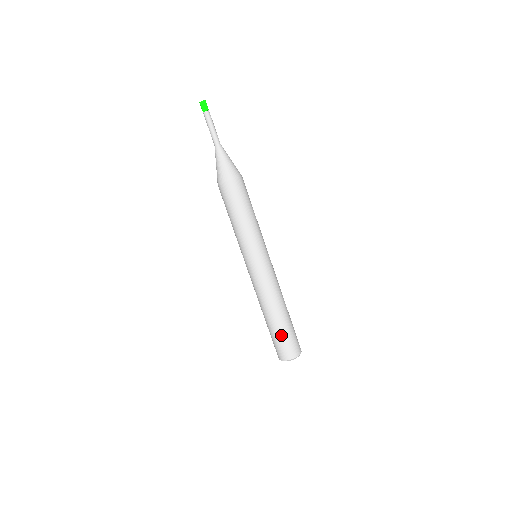
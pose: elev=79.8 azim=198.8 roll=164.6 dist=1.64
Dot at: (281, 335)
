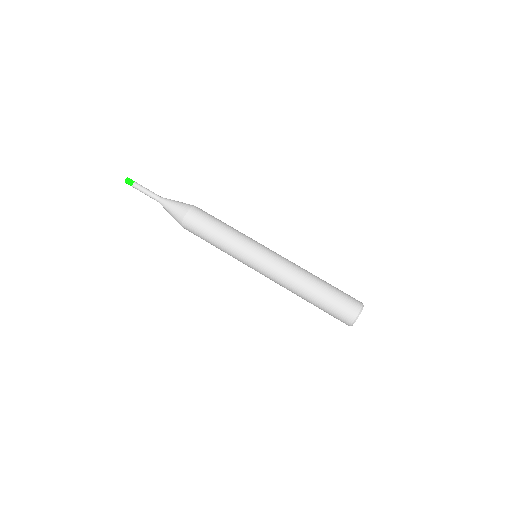
Dot at: (334, 293)
